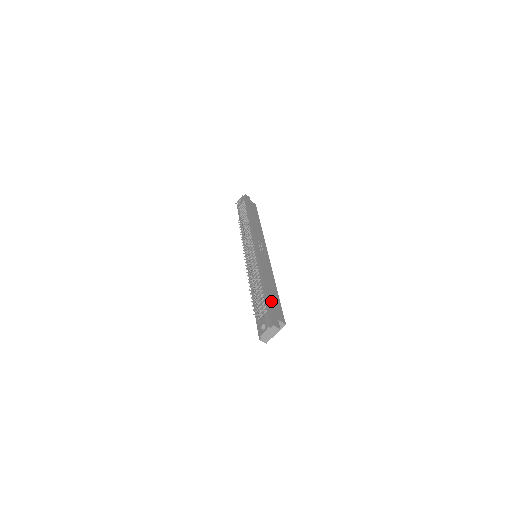
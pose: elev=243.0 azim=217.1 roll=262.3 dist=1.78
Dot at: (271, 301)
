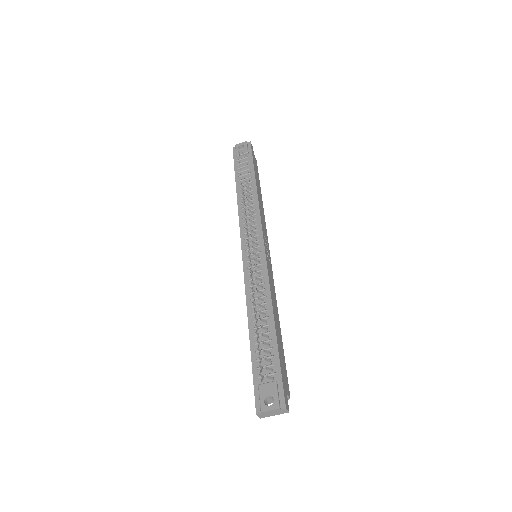
Dot at: (281, 357)
